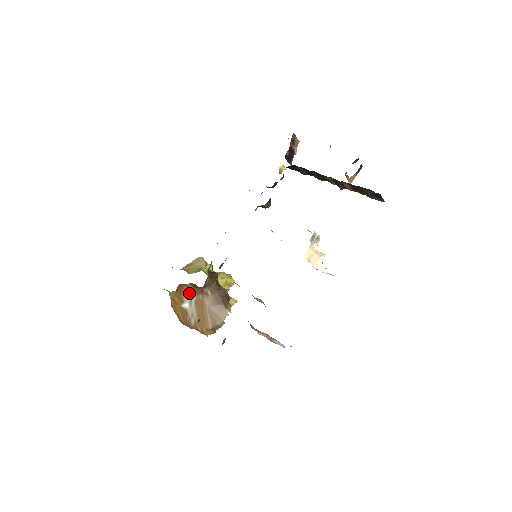
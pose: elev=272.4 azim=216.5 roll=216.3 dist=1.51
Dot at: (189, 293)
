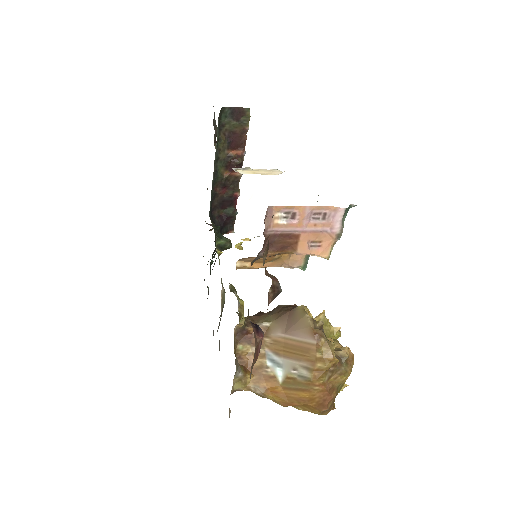
Dot at: (260, 358)
